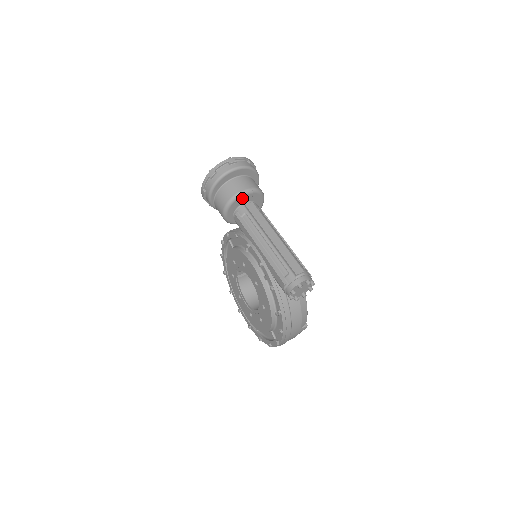
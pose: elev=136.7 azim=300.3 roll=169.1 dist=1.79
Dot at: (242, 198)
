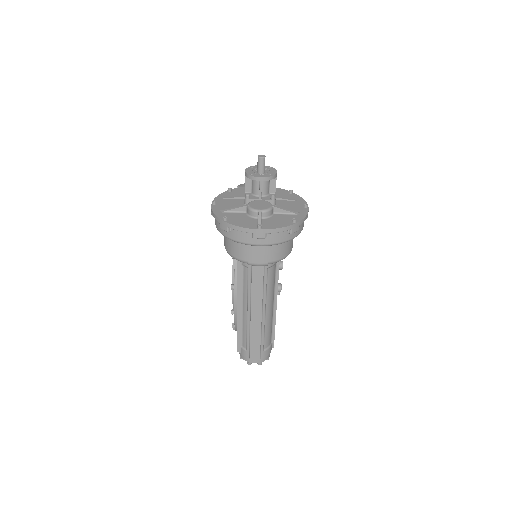
Dot at: occluded
